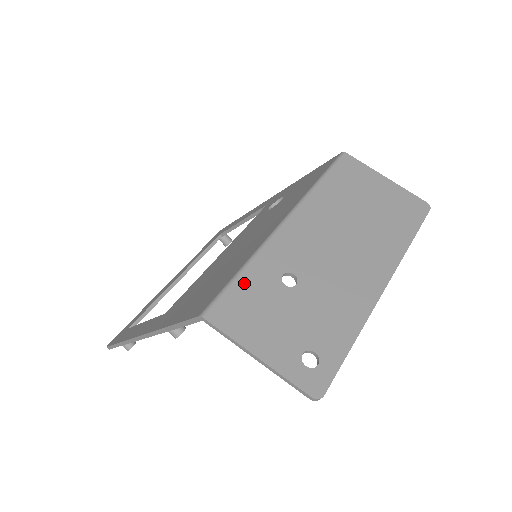
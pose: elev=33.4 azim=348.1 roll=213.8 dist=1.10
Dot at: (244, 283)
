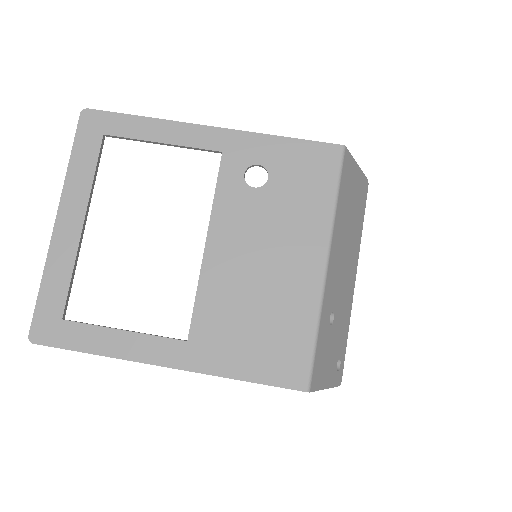
Dot at: (319, 345)
